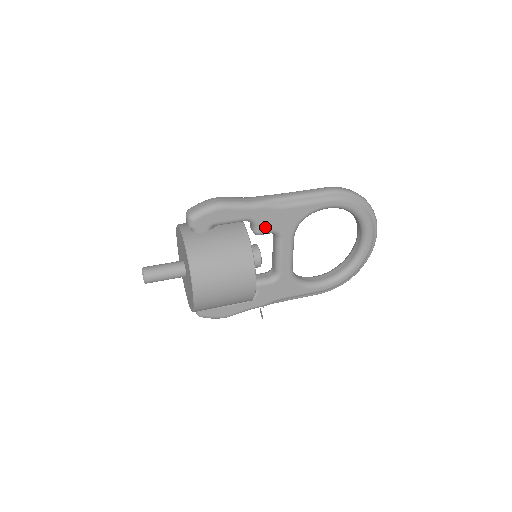
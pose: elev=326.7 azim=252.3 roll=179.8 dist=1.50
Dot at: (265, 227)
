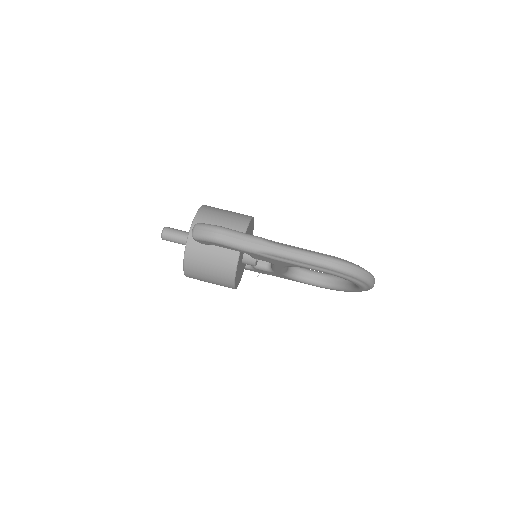
Dot at: (258, 258)
